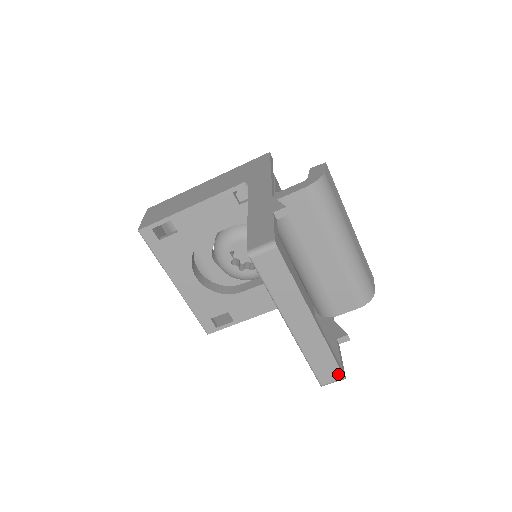
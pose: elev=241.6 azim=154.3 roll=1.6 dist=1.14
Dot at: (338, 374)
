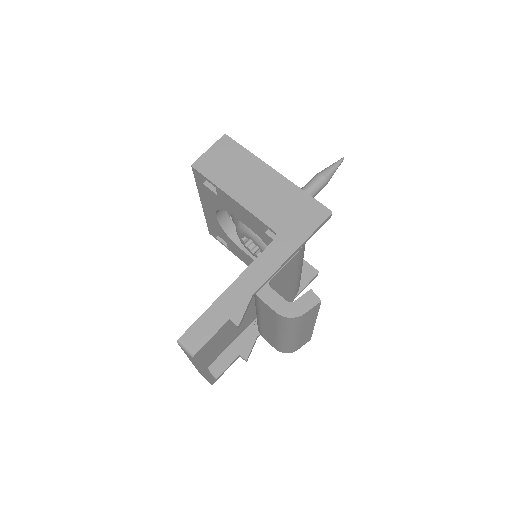
Dot at: occluded
